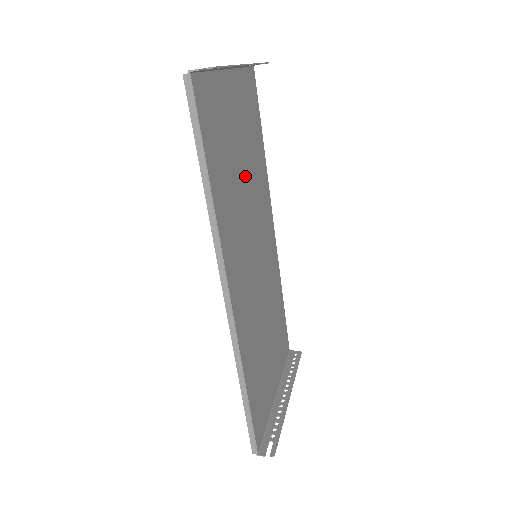
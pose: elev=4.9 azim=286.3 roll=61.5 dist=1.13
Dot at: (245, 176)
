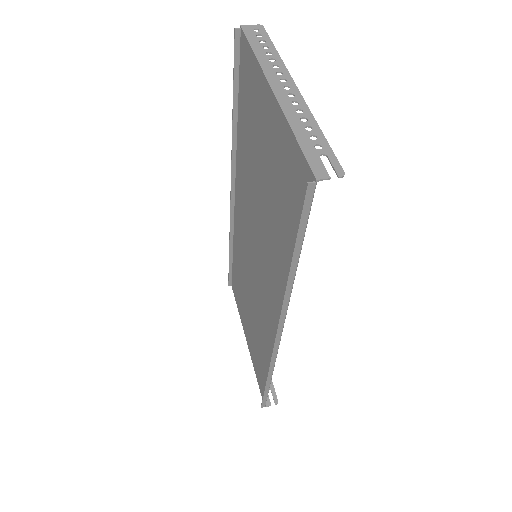
Dot at: (261, 192)
